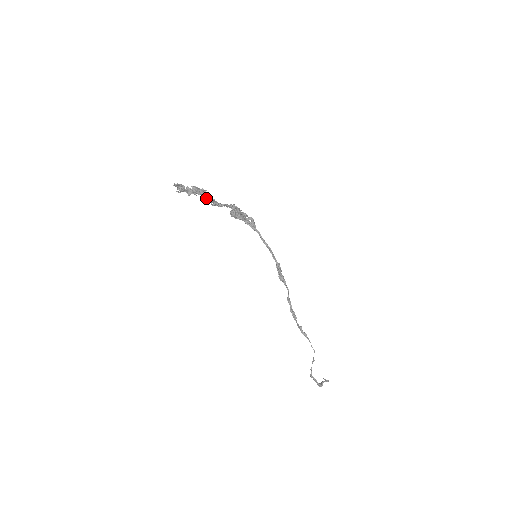
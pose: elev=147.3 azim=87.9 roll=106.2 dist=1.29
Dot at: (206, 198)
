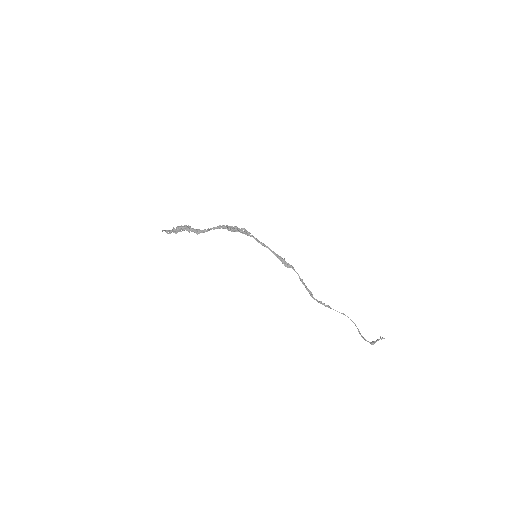
Dot at: (191, 231)
